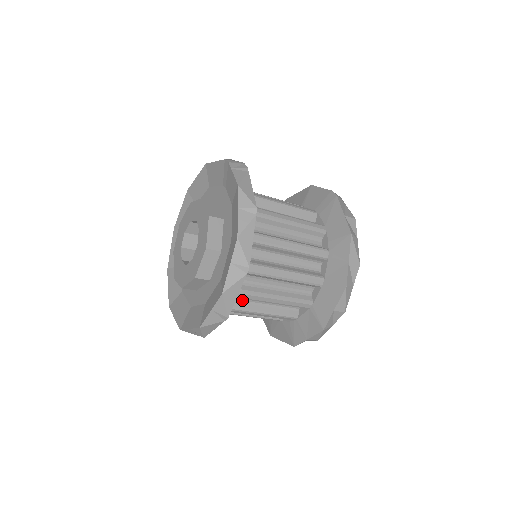
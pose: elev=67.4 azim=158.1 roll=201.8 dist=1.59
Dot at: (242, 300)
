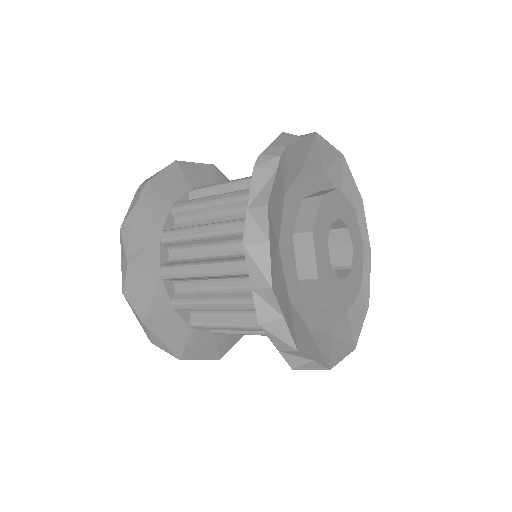
Dot at: occluded
